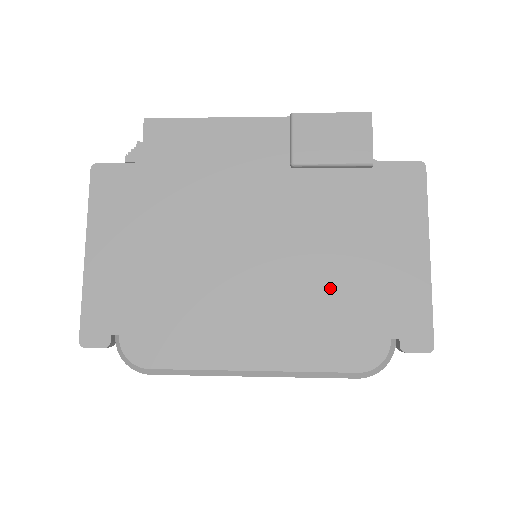
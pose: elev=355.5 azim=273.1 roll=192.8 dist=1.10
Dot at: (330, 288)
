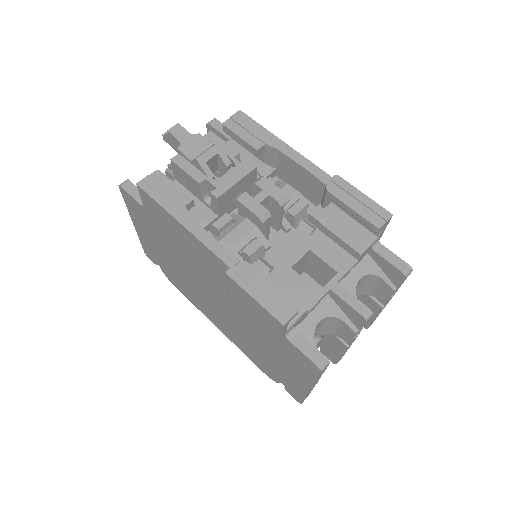
Dot at: (253, 345)
